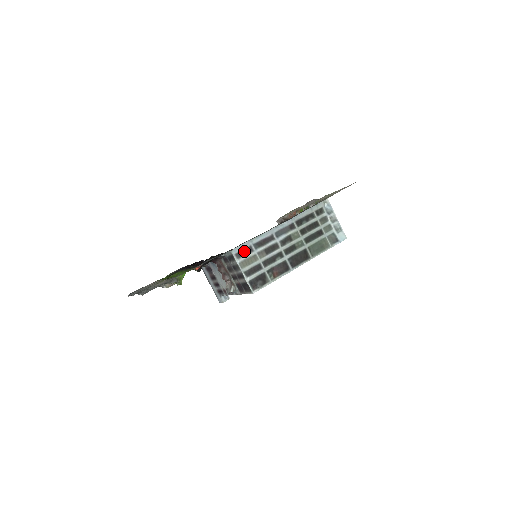
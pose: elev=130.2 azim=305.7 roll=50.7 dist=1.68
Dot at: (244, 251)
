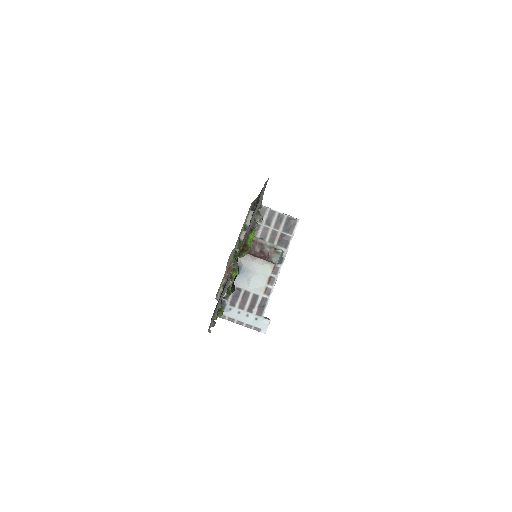
Dot at: occluded
